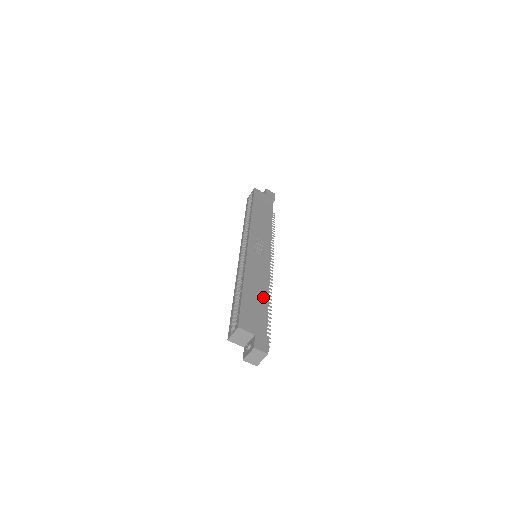
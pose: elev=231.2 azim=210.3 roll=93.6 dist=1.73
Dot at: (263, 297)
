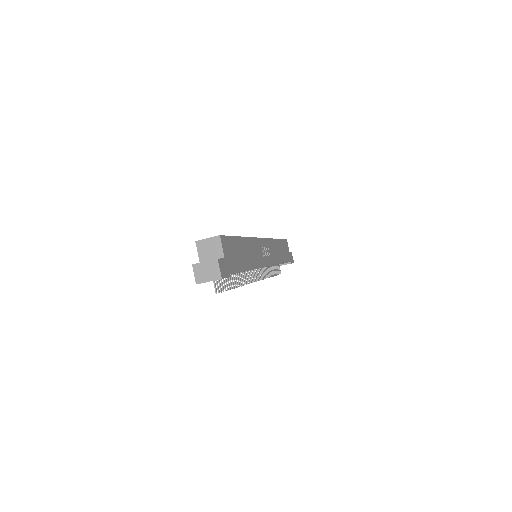
Dot at: (247, 263)
